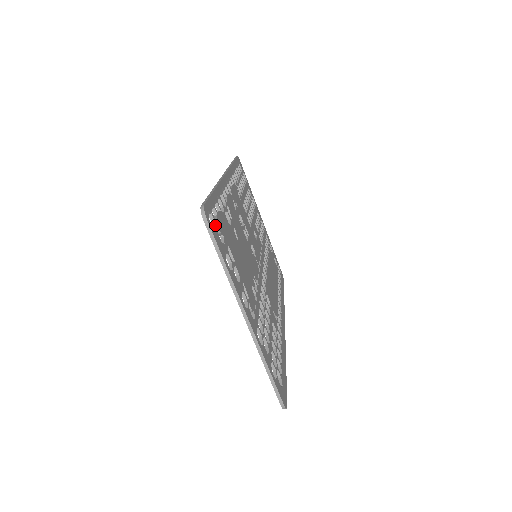
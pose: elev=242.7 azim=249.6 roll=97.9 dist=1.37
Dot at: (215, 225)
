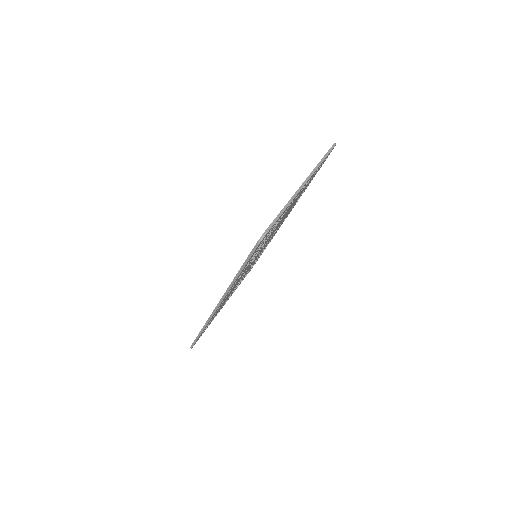
Dot at: occluded
